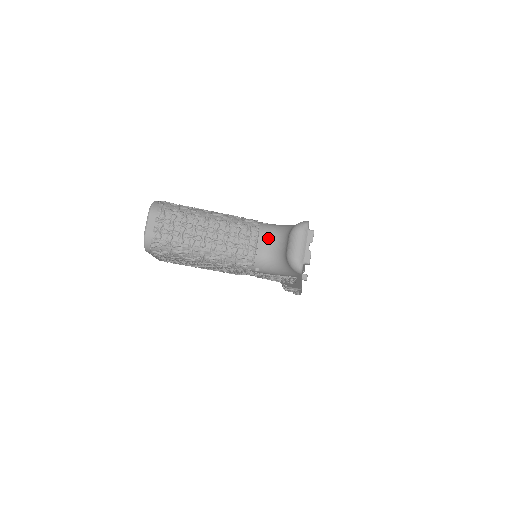
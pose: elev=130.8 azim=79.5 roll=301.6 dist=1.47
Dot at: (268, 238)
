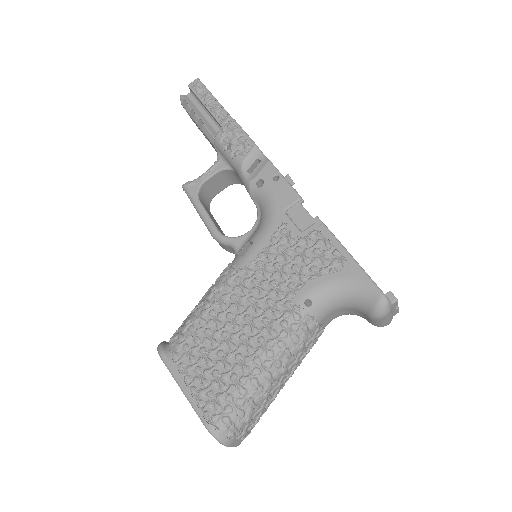
Dot at: (329, 315)
